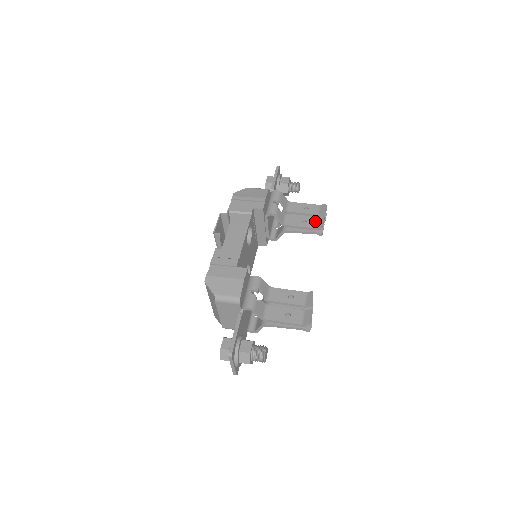
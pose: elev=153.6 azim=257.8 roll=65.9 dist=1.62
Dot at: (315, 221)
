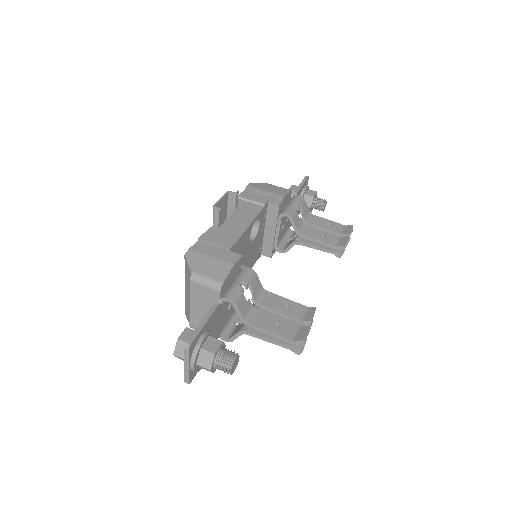
Dot at: (336, 239)
